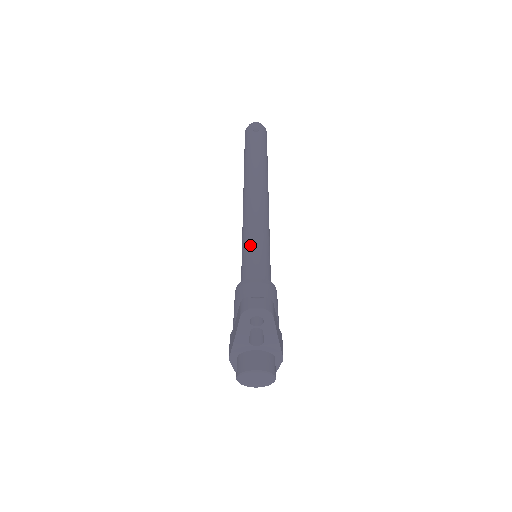
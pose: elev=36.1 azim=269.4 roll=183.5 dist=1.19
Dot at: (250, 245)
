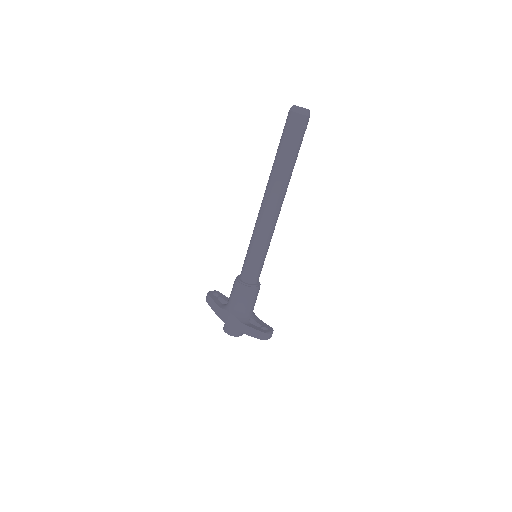
Dot at: (261, 259)
